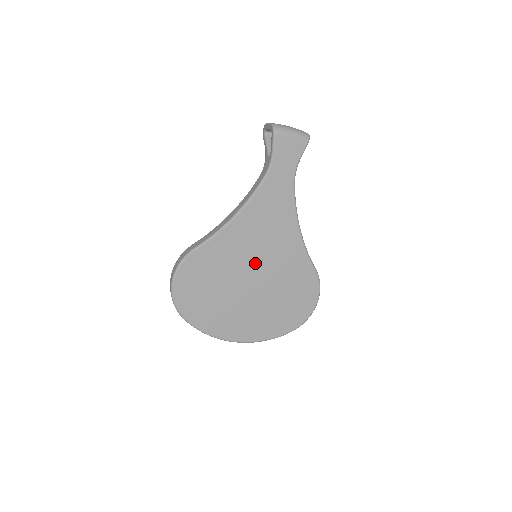
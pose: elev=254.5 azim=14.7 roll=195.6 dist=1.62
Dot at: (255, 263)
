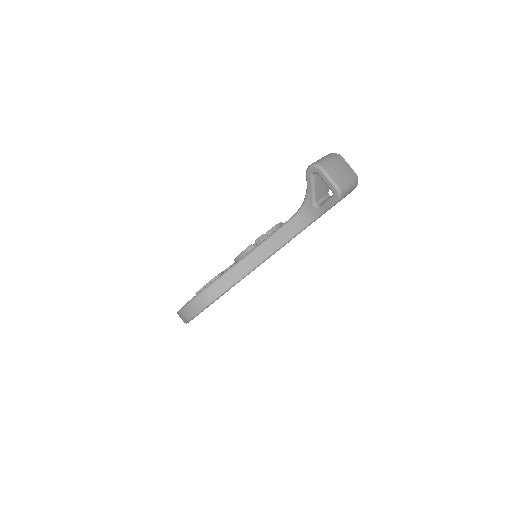
Dot at: occluded
